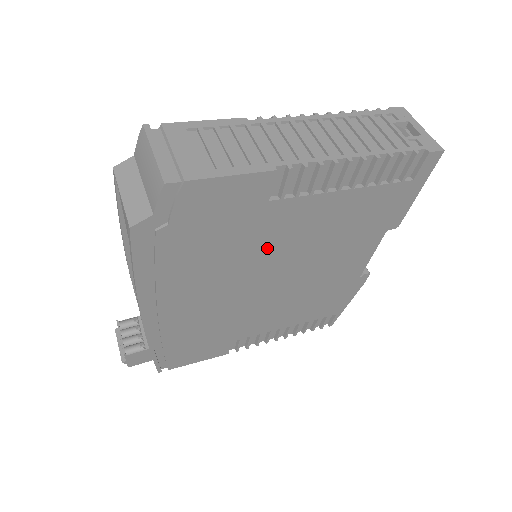
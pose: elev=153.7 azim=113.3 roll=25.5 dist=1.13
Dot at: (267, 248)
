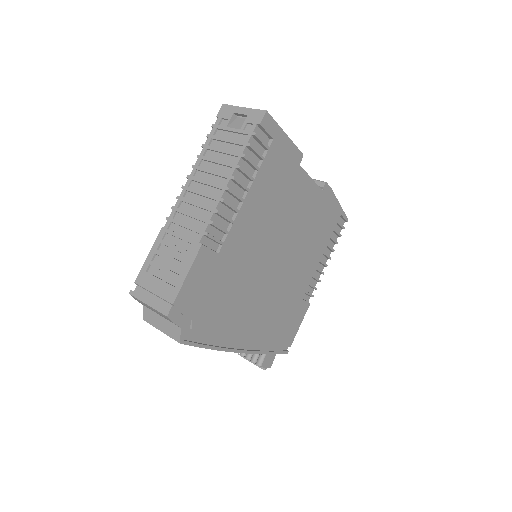
Dot at: (250, 260)
